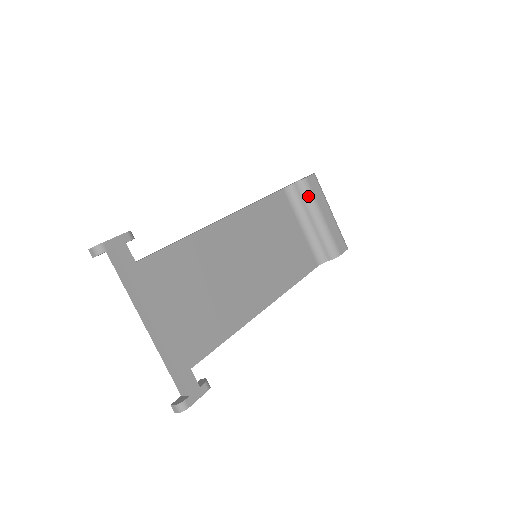
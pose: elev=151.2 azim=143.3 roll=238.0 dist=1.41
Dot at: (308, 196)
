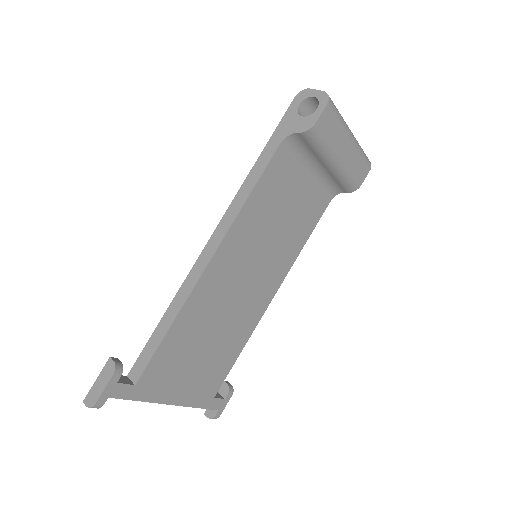
Dot at: (319, 145)
